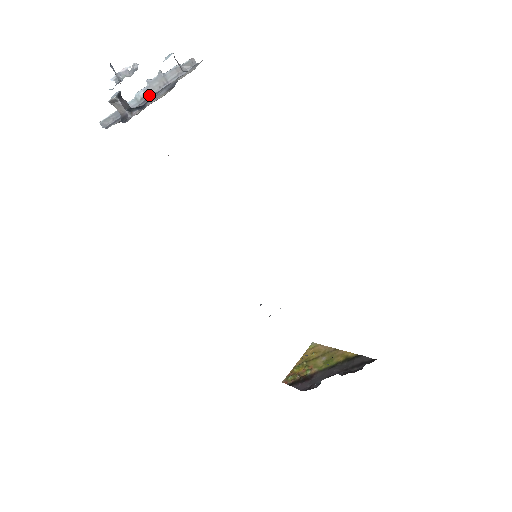
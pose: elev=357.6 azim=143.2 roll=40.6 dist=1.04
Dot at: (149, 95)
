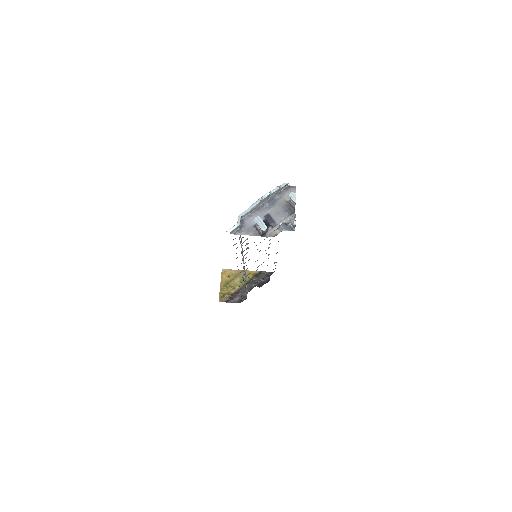
Dot at: (258, 207)
